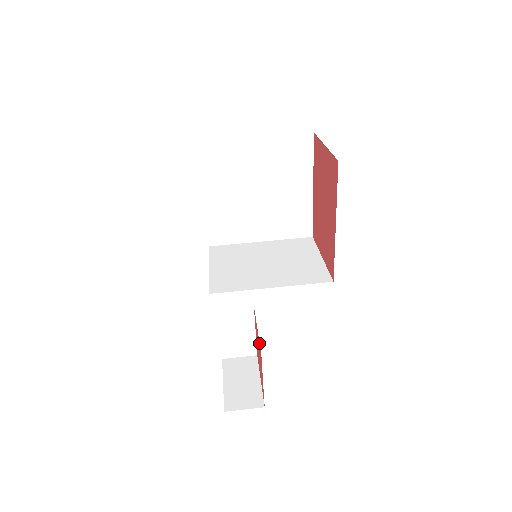
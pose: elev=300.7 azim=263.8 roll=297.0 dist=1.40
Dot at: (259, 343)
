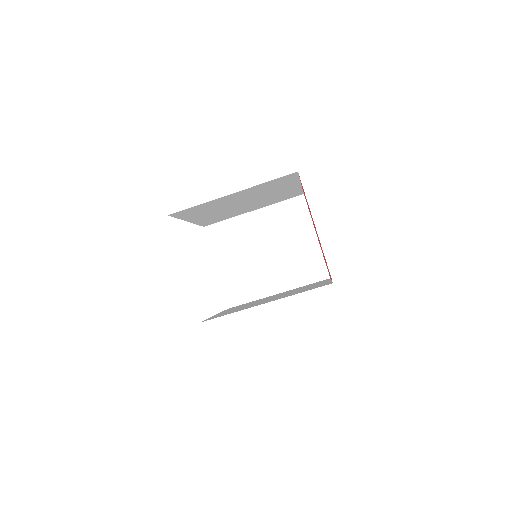
Dot at: occluded
